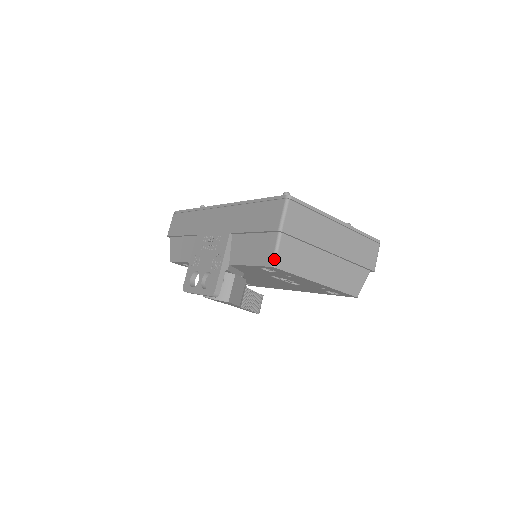
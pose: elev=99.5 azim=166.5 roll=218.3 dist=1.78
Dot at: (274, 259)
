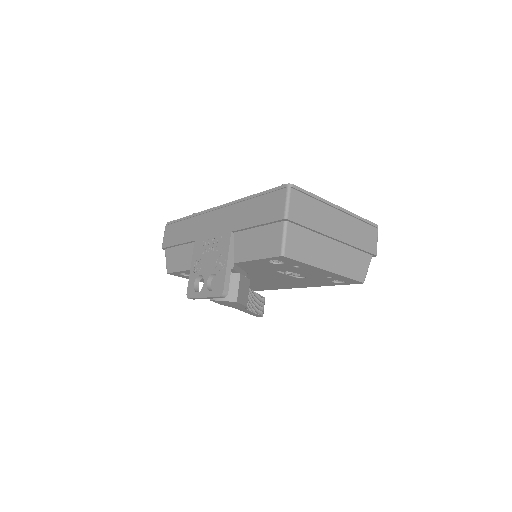
Dot at: (283, 248)
